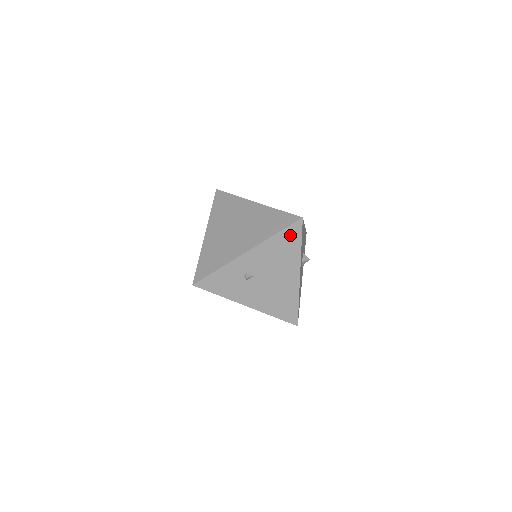
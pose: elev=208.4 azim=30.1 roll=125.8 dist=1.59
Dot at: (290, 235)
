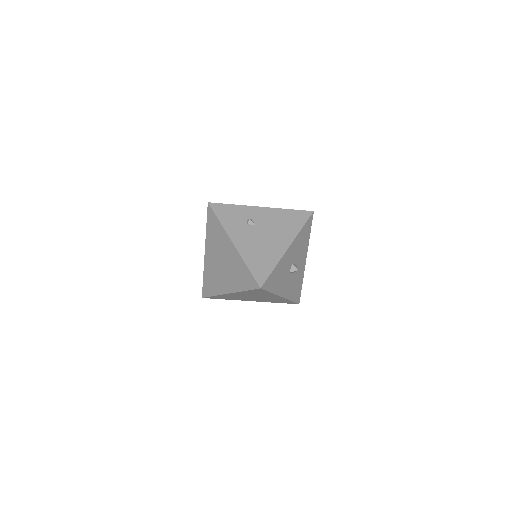
Dot at: (298, 216)
